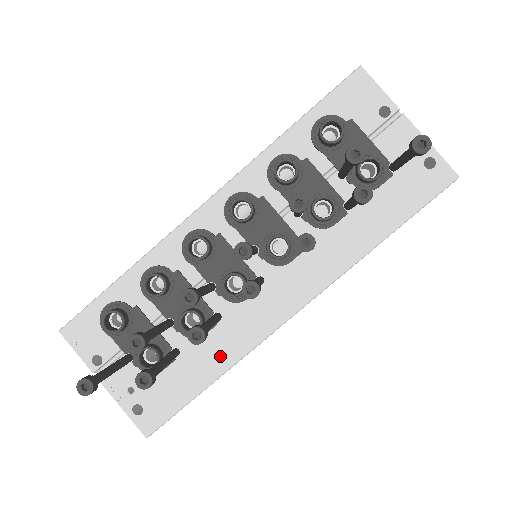
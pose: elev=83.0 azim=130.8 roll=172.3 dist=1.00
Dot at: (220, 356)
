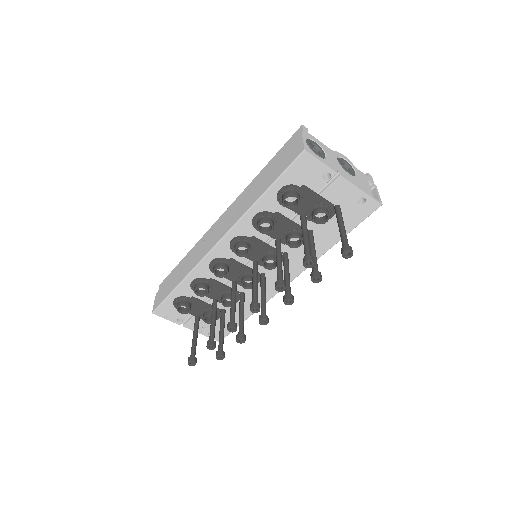
Dot at: (249, 308)
